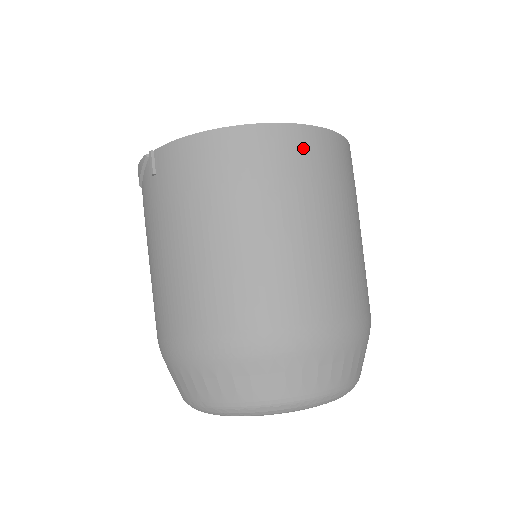
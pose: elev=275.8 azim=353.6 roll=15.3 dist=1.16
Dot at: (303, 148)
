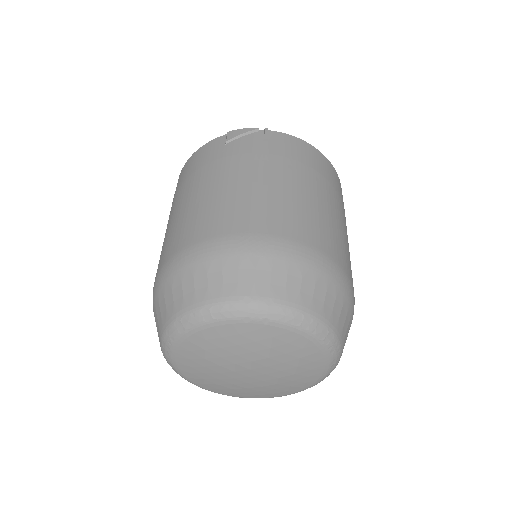
Dot at: occluded
